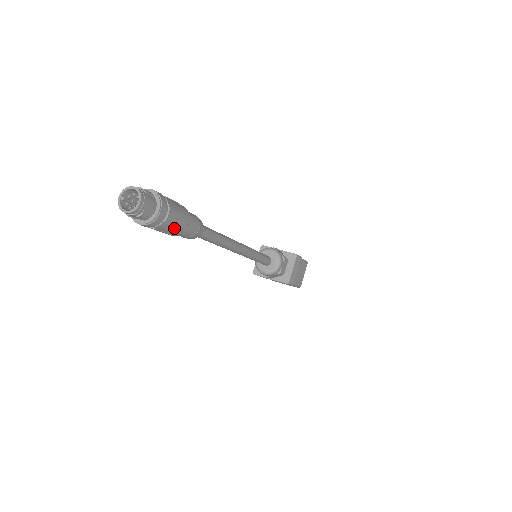
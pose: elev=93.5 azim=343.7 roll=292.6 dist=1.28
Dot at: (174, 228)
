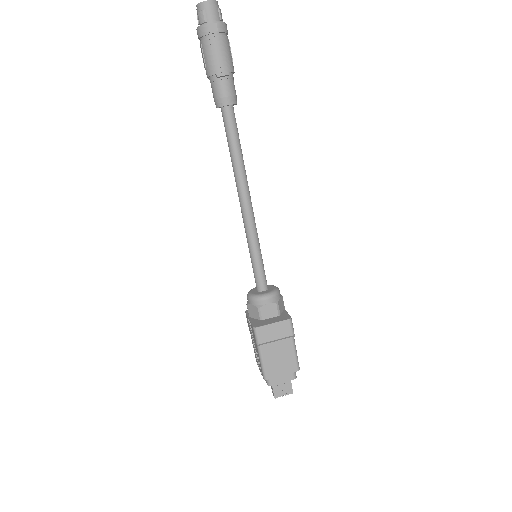
Dot at: (211, 58)
